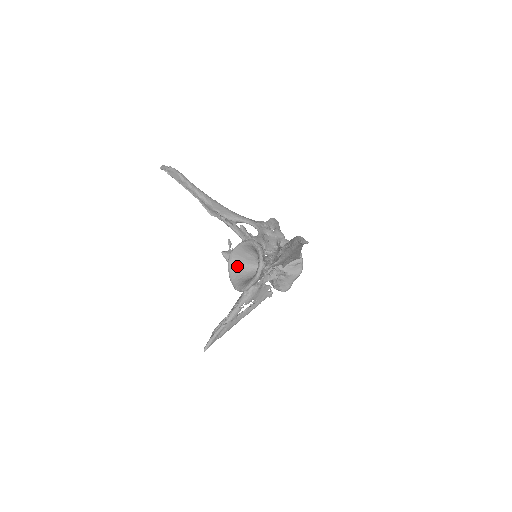
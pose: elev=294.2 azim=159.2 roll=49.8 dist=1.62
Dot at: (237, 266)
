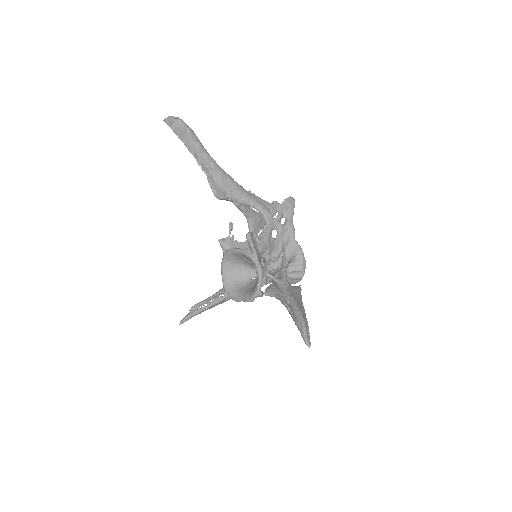
Dot at: (232, 263)
